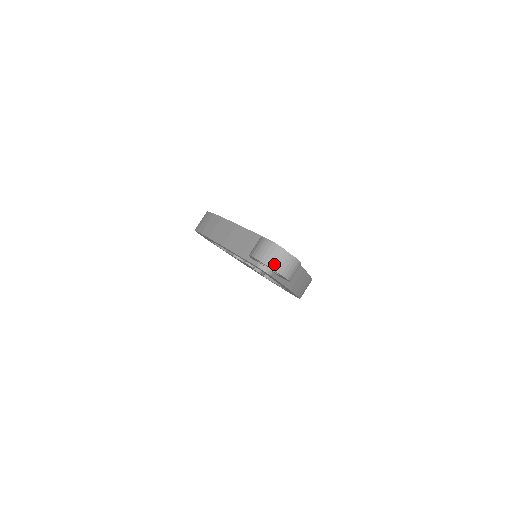
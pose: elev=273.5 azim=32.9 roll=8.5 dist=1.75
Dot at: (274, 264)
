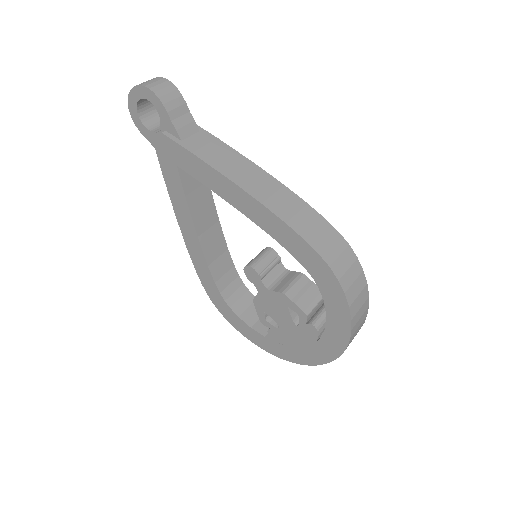
Dot at: occluded
